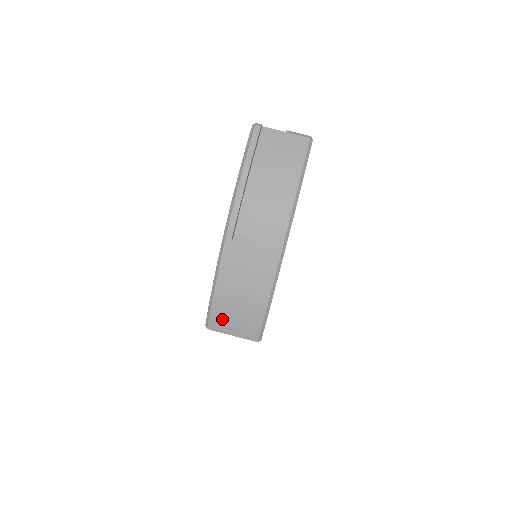
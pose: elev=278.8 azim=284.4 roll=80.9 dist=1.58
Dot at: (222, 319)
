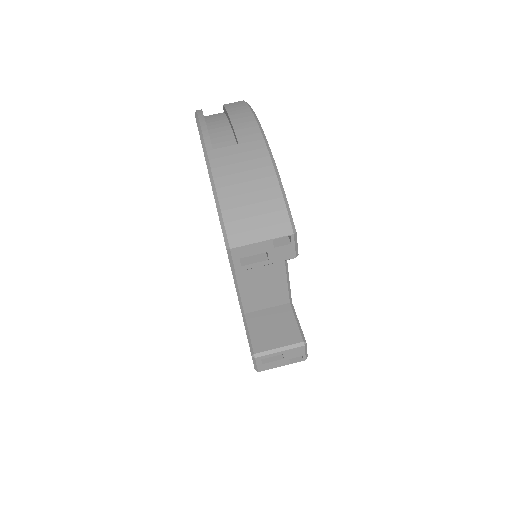
Dot at: (240, 225)
